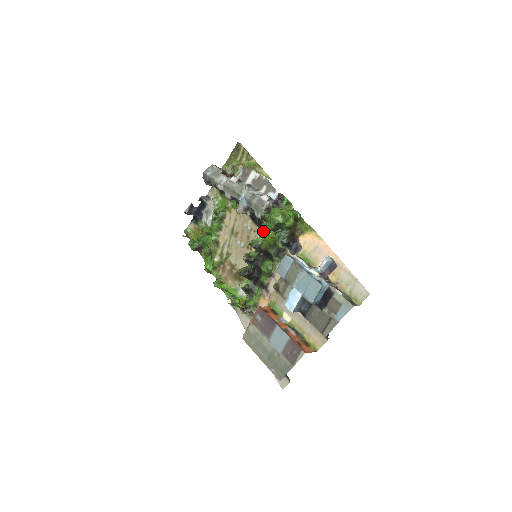
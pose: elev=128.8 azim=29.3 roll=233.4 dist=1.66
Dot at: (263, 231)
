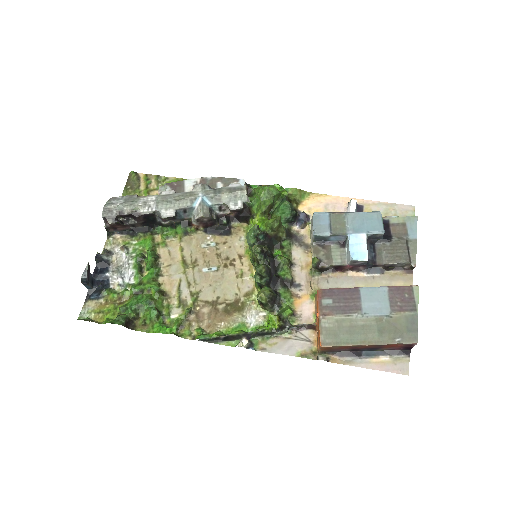
Dot at: (238, 235)
